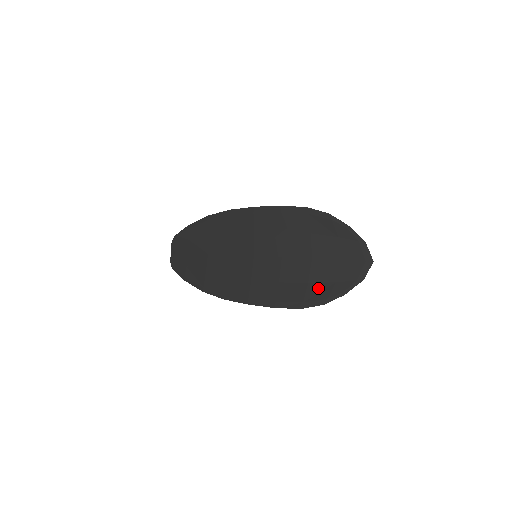
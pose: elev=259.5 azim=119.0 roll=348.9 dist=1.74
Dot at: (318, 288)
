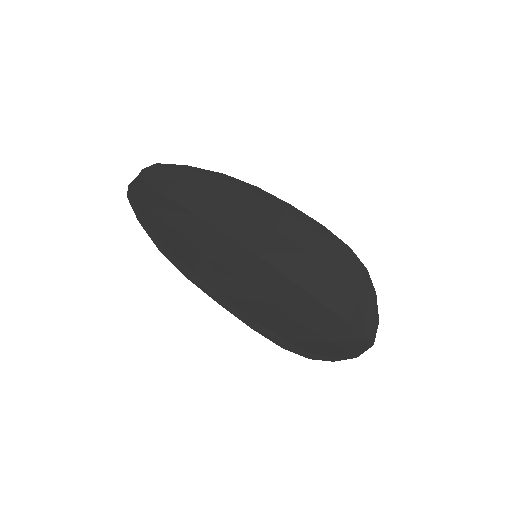
Dot at: (311, 337)
